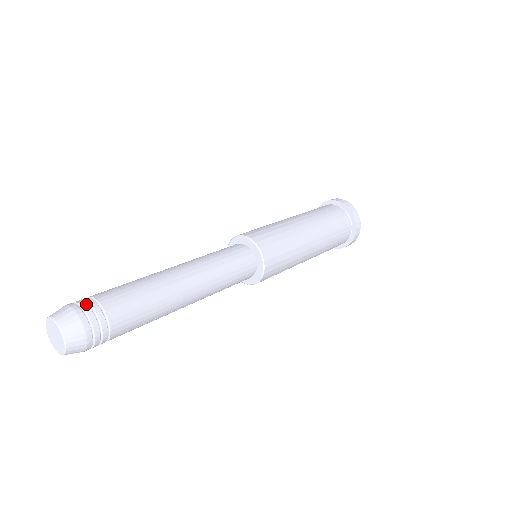
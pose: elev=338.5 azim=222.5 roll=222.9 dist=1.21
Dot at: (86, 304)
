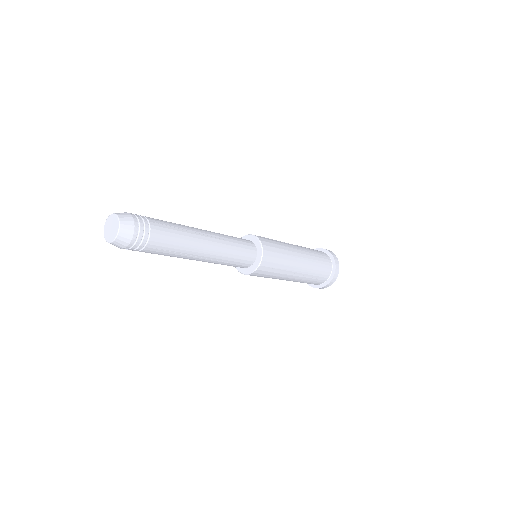
Dot at: (139, 216)
